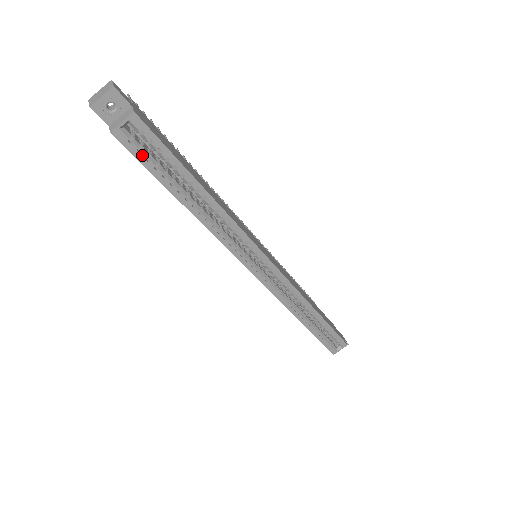
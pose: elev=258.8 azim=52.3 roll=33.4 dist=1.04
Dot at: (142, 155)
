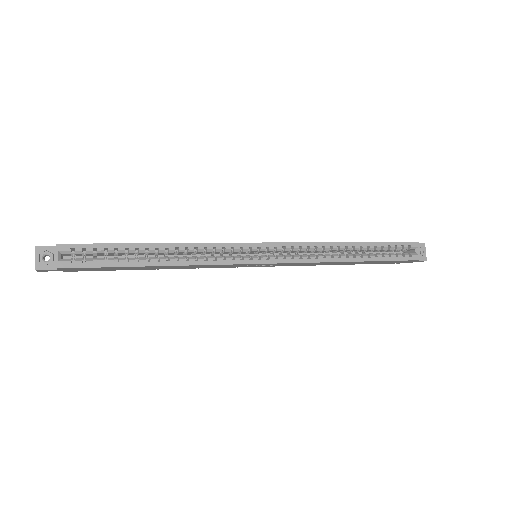
Dot at: (89, 263)
